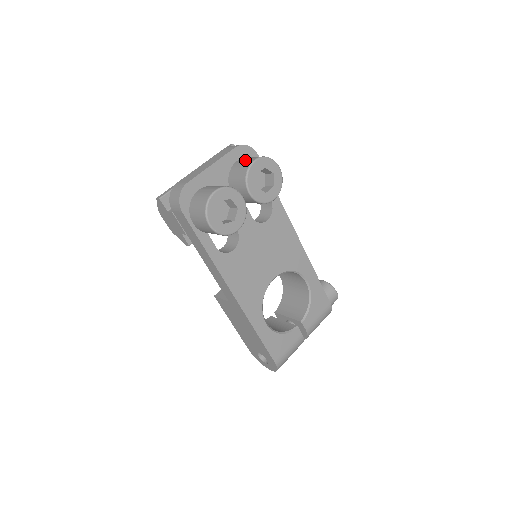
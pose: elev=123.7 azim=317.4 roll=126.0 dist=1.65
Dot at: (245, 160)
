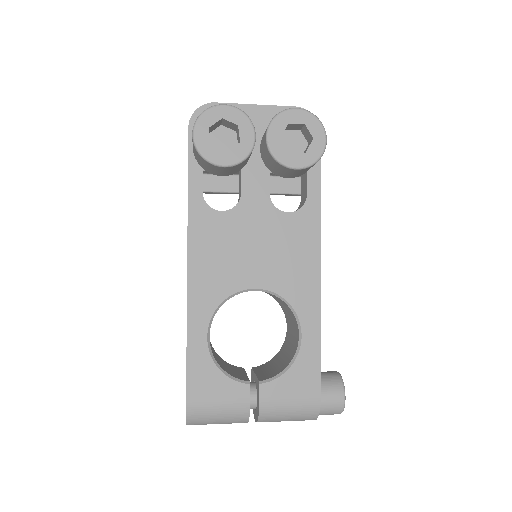
Dot at: occluded
